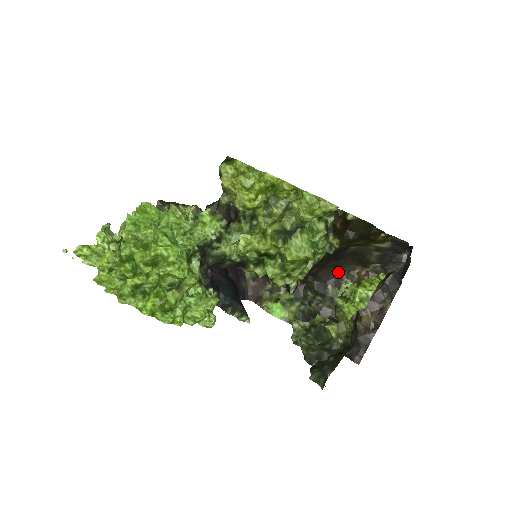
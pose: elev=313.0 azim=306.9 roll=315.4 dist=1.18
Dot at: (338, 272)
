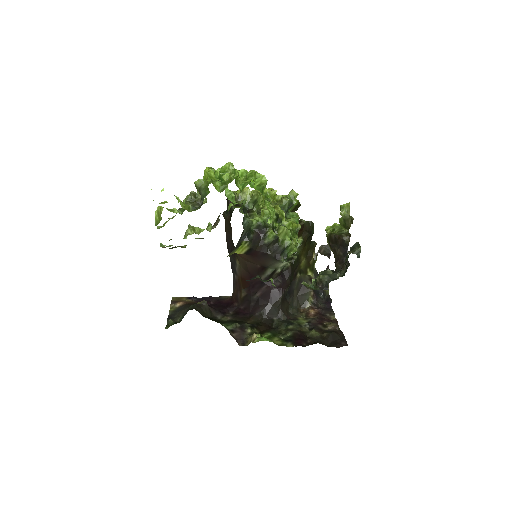
Dot at: (290, 314)
